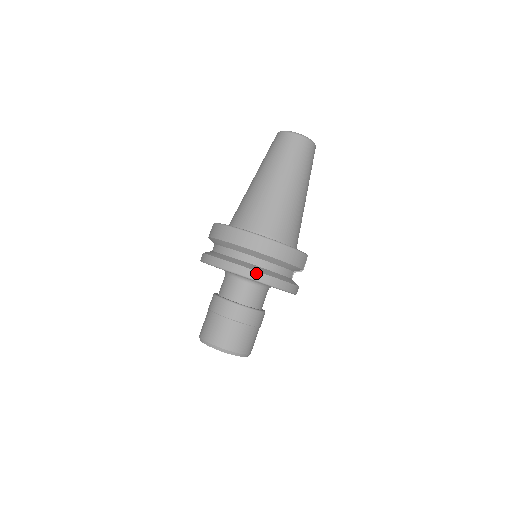
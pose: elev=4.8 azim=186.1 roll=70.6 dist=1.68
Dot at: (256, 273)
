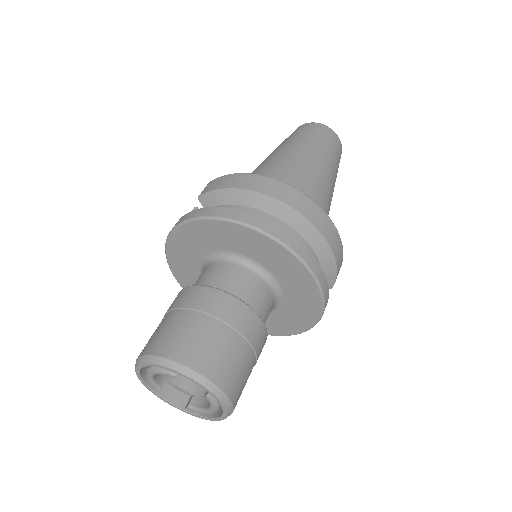
Dot at: (302, 247)
